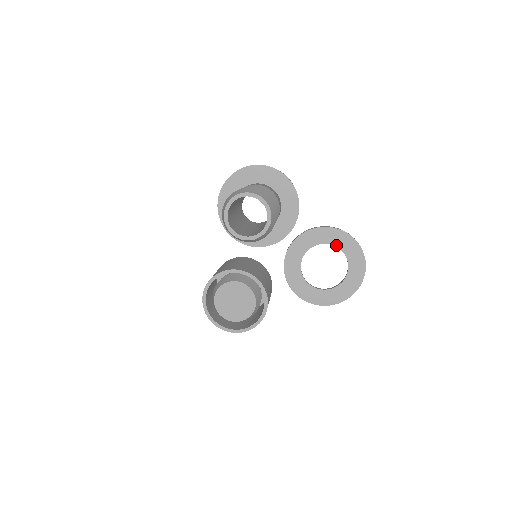
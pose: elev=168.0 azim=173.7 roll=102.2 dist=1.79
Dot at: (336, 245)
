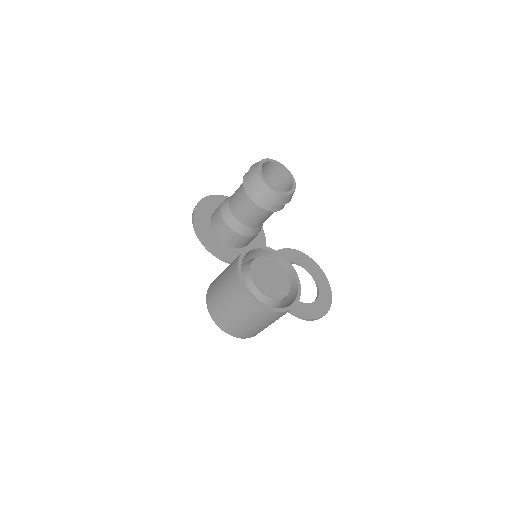
Dot at: (302, 263)
